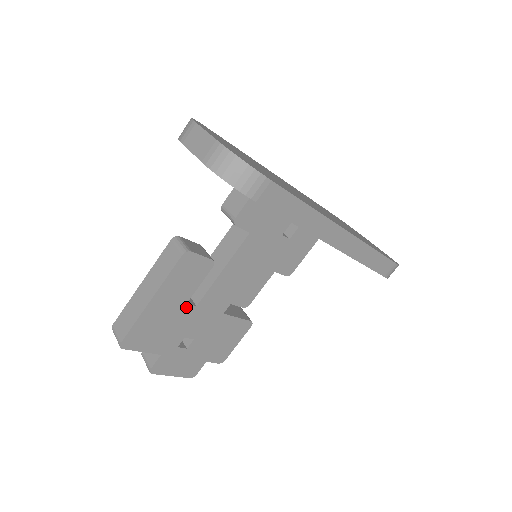
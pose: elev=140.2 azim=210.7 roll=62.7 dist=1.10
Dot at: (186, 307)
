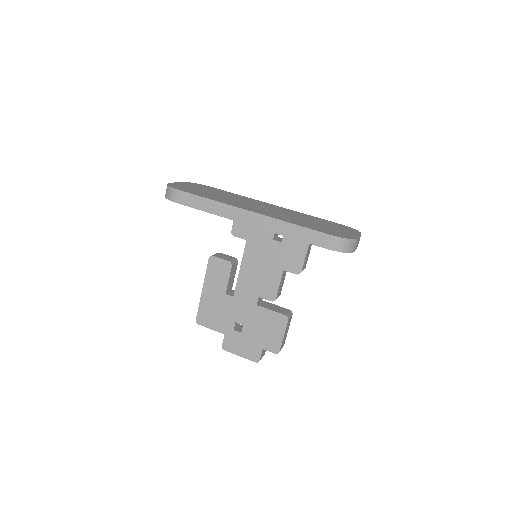
Dot at: (227, 297)
